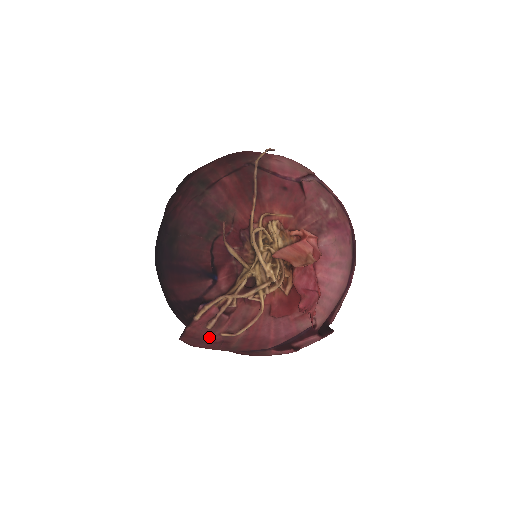
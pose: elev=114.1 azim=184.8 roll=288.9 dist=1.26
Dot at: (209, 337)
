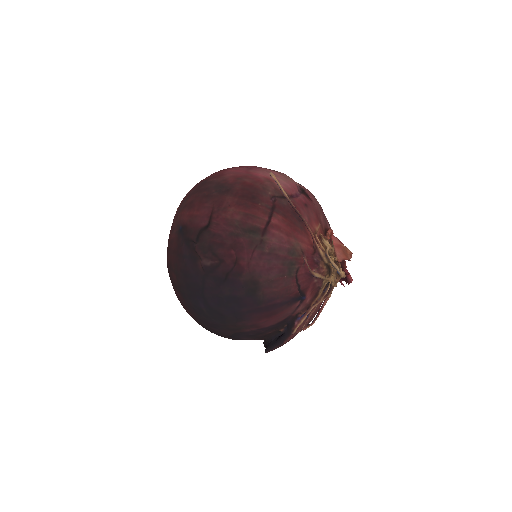
Dot at: occluded
